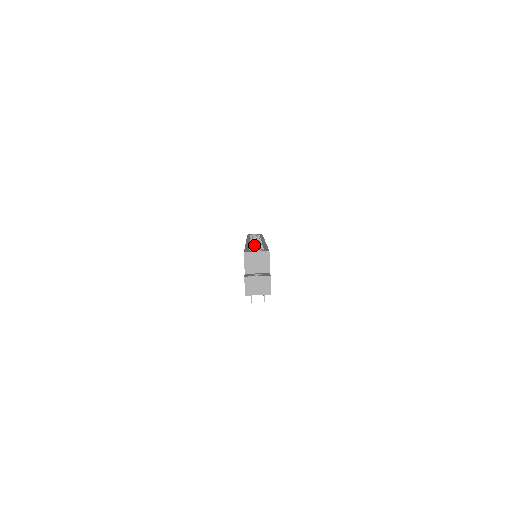
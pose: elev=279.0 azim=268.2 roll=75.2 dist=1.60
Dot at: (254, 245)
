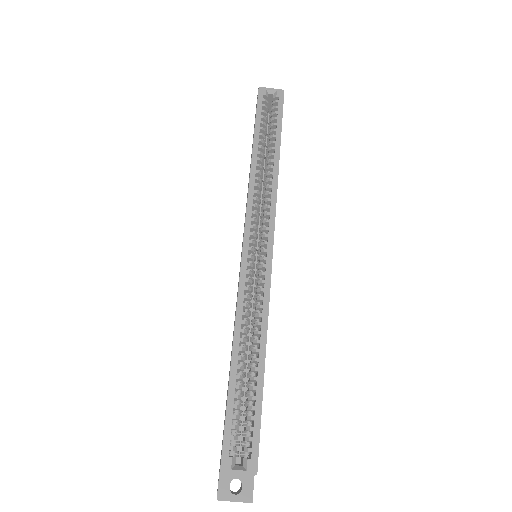
Dot at: (256, 229)
